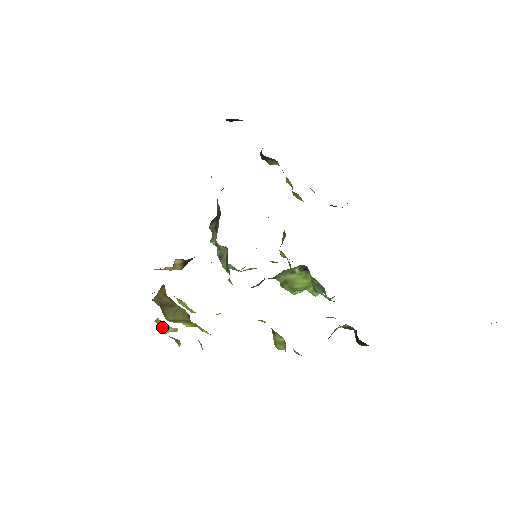
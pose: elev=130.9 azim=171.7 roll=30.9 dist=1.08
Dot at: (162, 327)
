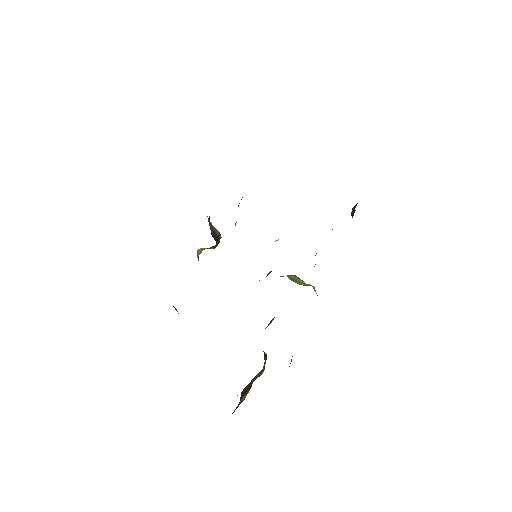
Dot at: occluded
